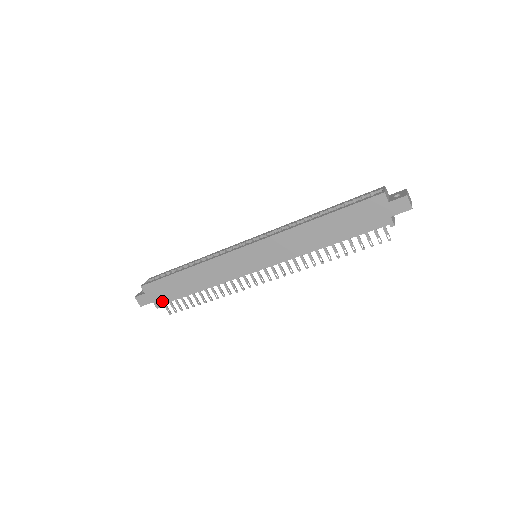
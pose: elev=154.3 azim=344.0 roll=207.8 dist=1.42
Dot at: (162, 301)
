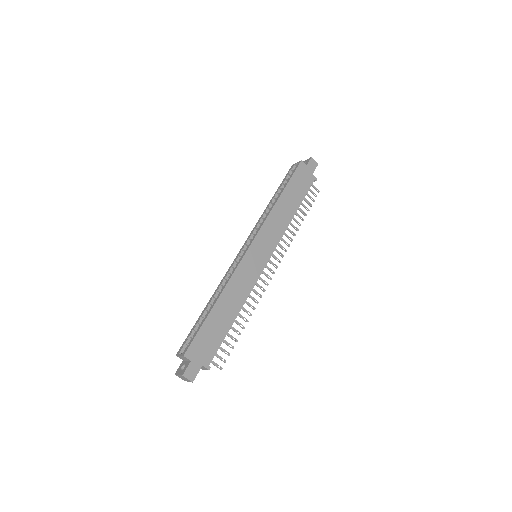
Dot at: (210, 356)
